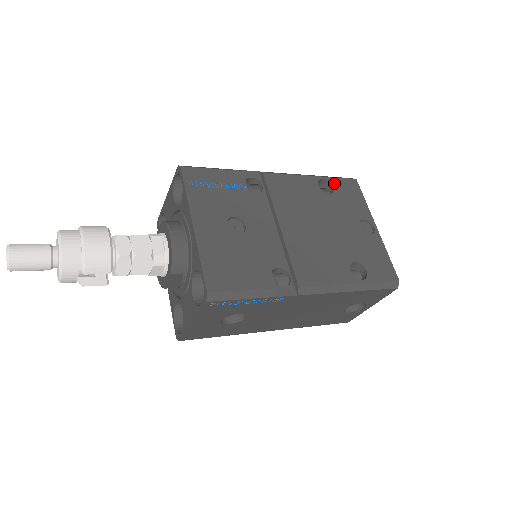
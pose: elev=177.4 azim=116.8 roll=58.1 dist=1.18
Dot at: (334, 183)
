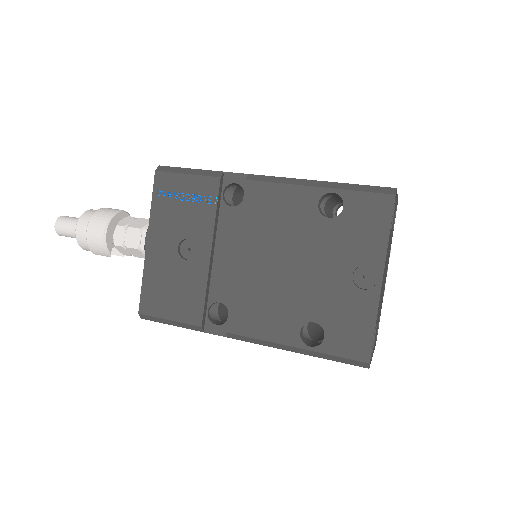
Dot at: (348, 200)
